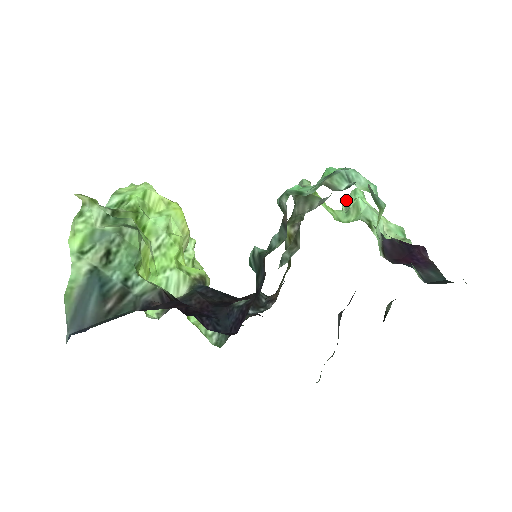
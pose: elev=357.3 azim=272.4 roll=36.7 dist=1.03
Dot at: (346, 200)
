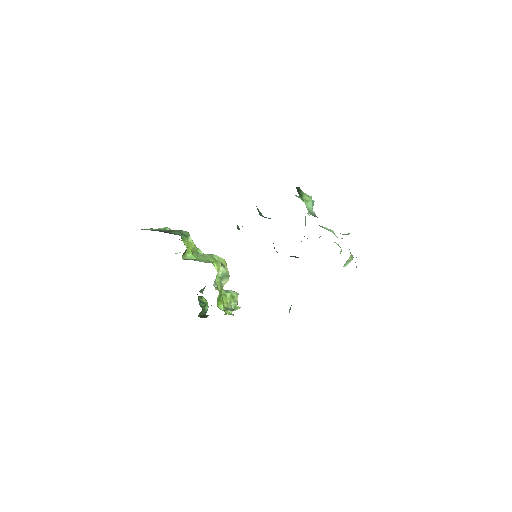
Dot at: occluded
